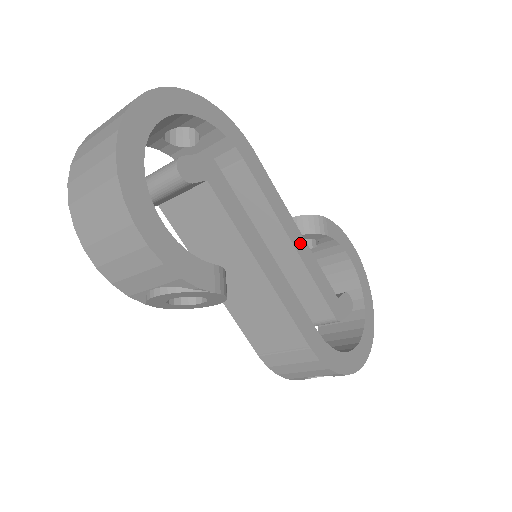
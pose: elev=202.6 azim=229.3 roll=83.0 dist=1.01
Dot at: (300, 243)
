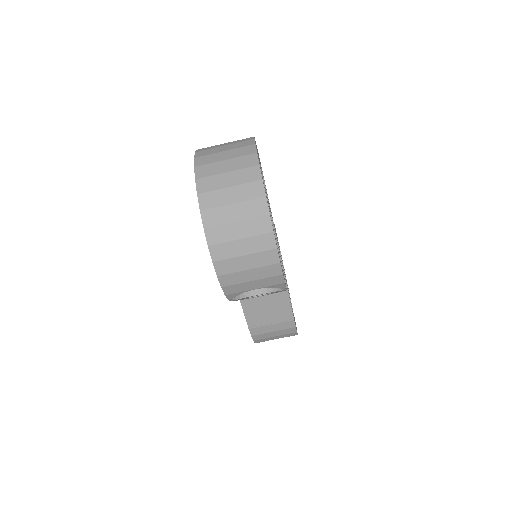
Dot at: occluded
